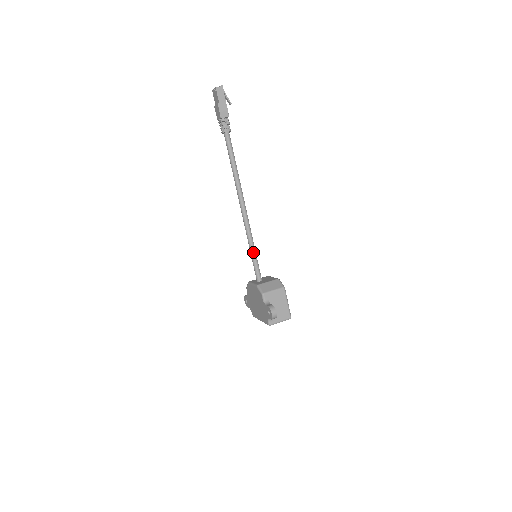
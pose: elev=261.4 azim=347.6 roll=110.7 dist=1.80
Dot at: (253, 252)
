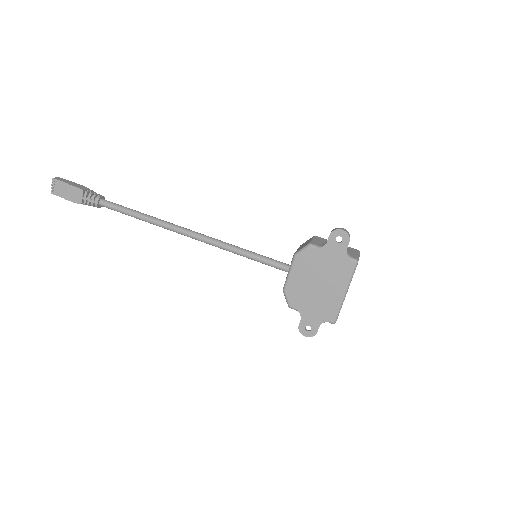
Dot at: (249, 252)
